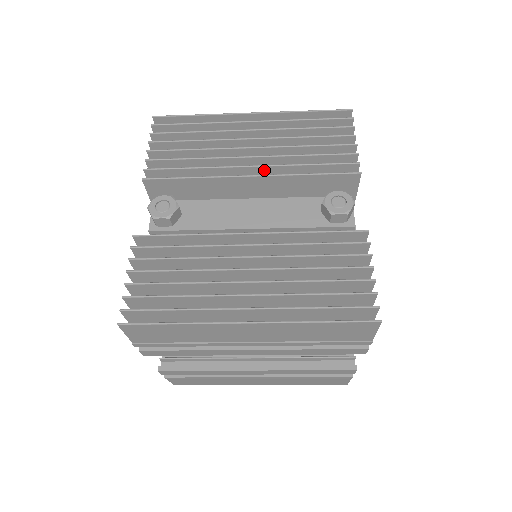
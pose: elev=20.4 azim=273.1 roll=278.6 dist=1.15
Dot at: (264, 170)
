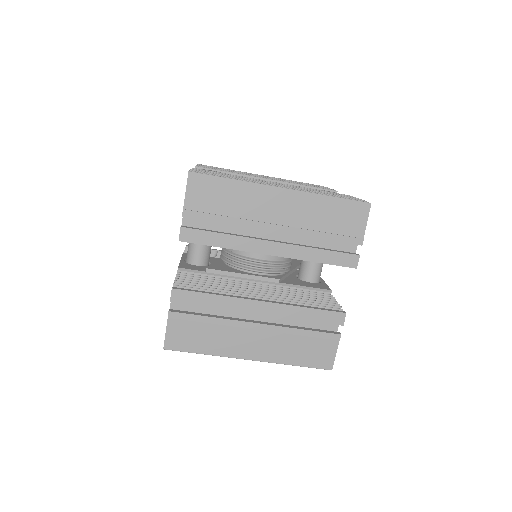
Dot at: occluded
